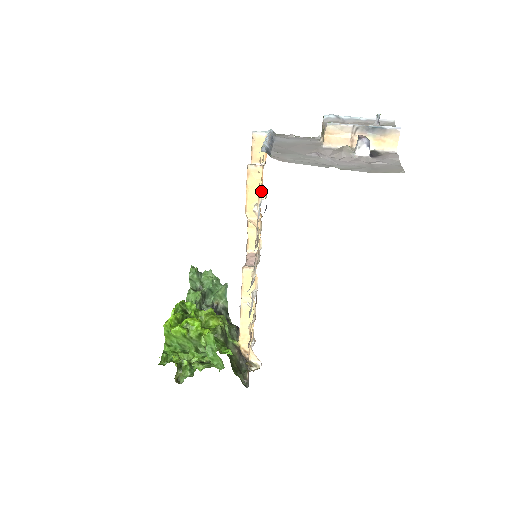
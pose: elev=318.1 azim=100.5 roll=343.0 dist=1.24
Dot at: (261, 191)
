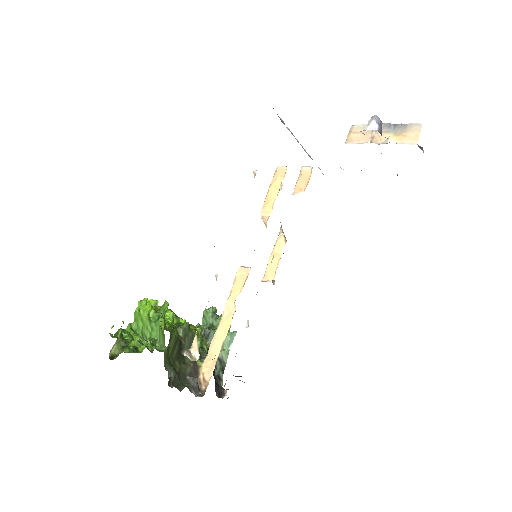
Dot at: (280, 188)
